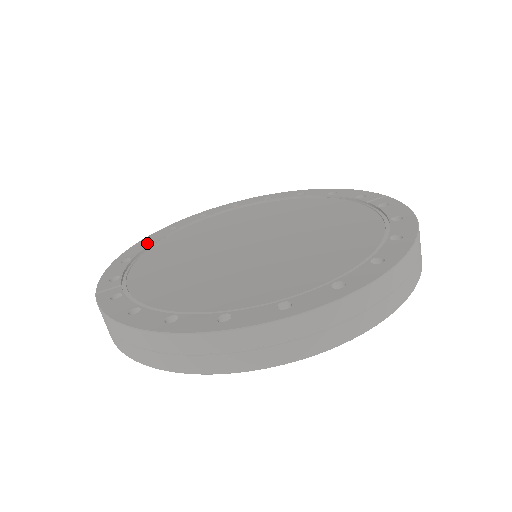
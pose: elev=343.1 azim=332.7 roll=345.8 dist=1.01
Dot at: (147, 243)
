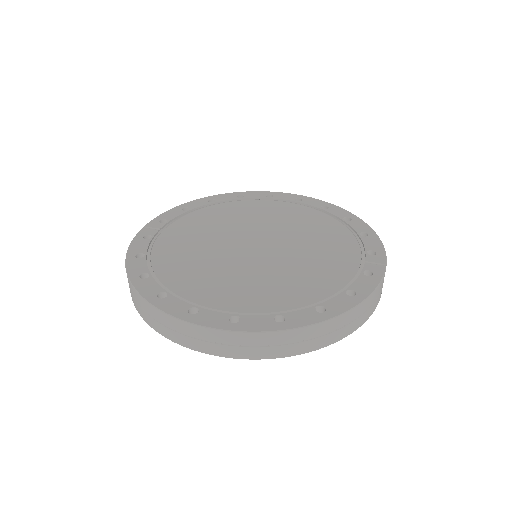
Dot at: (214, 200)
